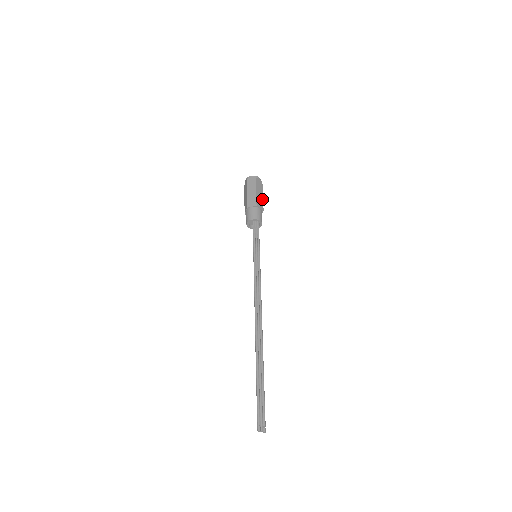
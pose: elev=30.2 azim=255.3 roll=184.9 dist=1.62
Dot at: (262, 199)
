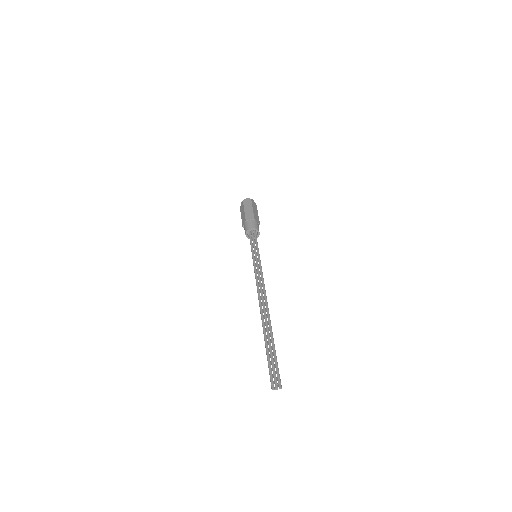
Dot at: (252, 212)
